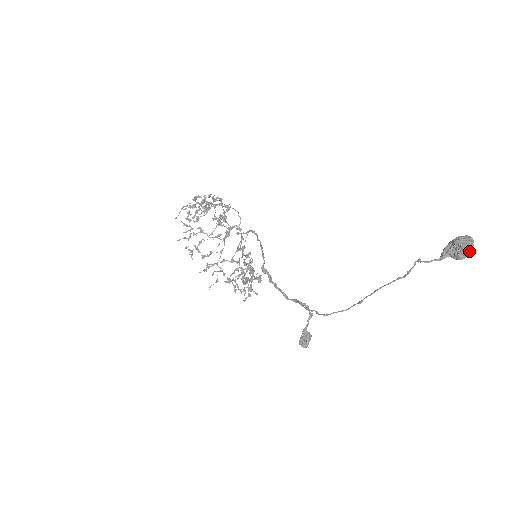
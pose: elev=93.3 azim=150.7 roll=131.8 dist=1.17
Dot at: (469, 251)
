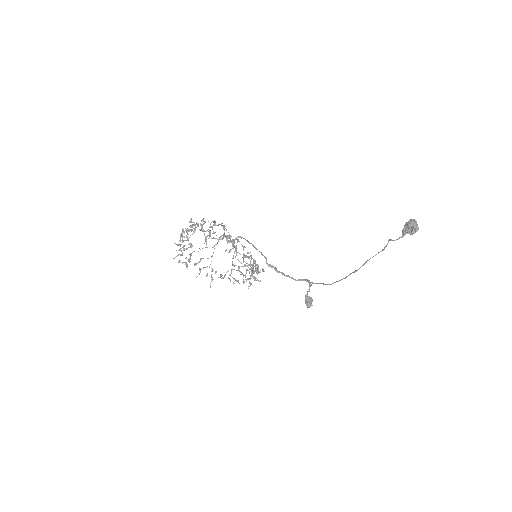
Dot at: (418, 229)
